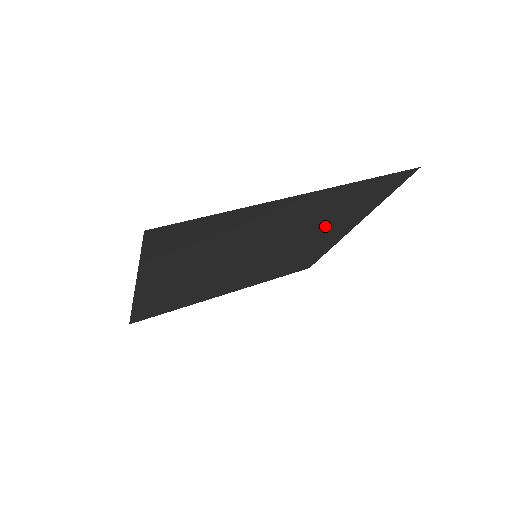
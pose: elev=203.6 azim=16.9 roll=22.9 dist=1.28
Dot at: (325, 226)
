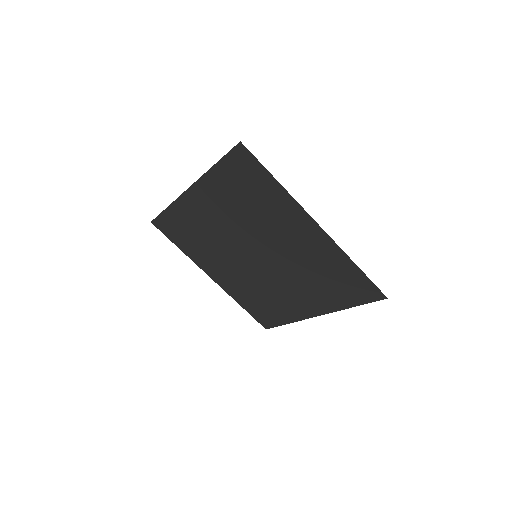
Dot at: (307, 284)
